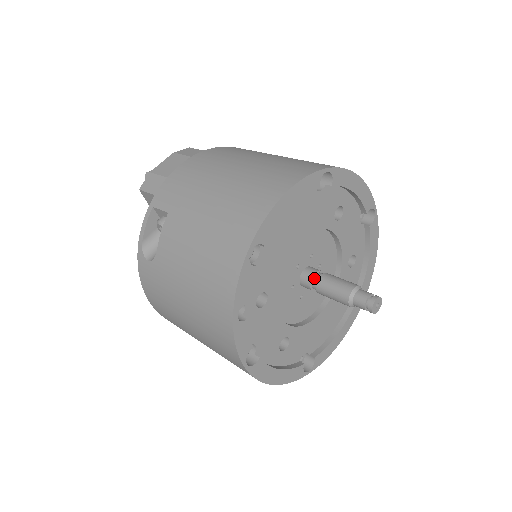
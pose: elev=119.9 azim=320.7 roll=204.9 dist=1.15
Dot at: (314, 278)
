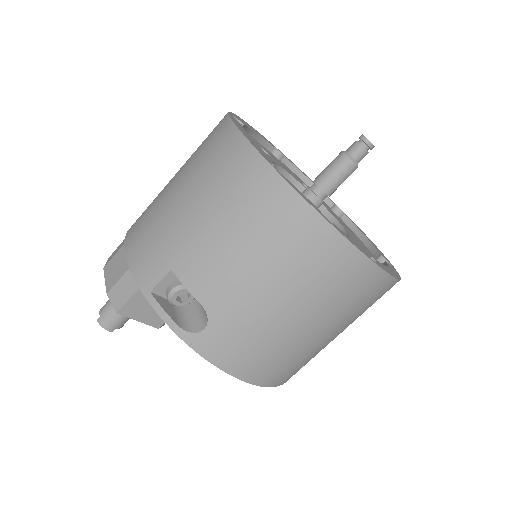
Dot at: (313, 190)
